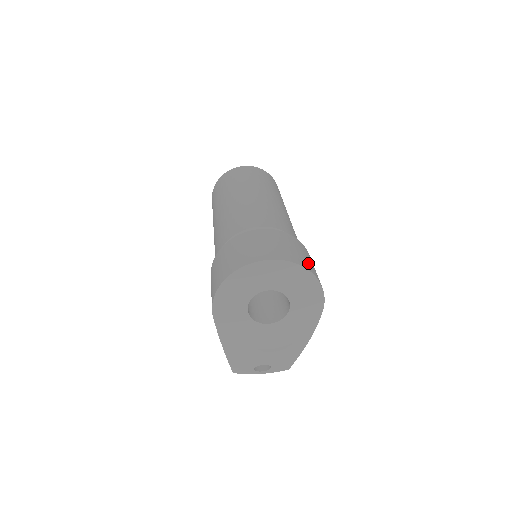
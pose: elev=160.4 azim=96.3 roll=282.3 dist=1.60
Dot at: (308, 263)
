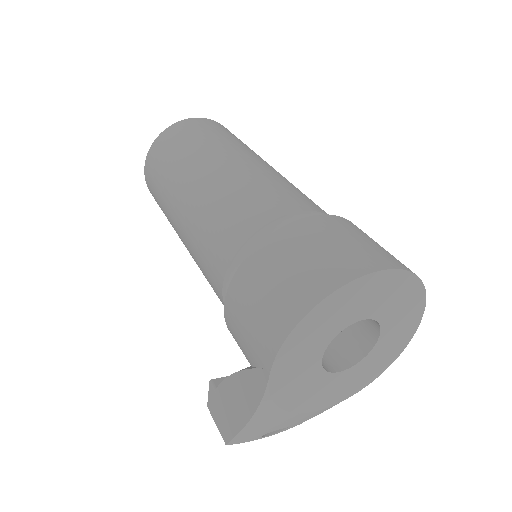
Dot at: occluded
